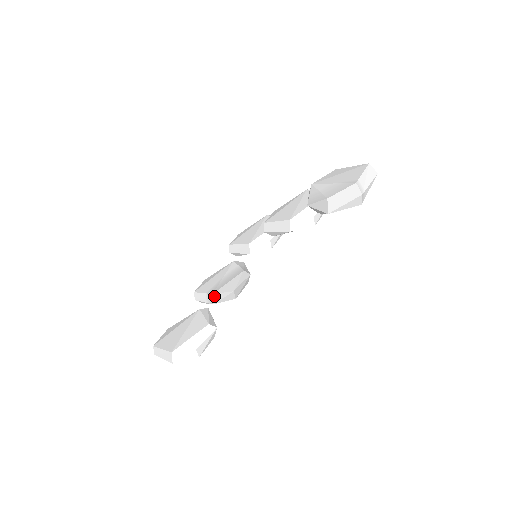
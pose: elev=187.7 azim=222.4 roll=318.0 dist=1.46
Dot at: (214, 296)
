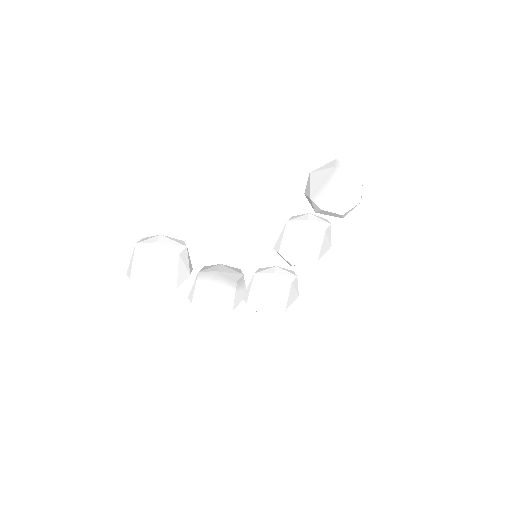
Dot at: (204, 267)
